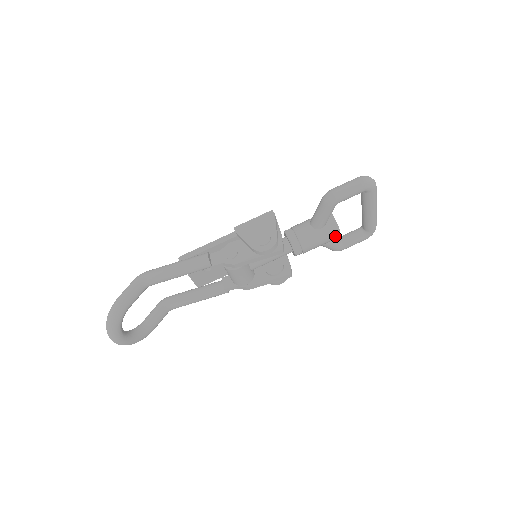
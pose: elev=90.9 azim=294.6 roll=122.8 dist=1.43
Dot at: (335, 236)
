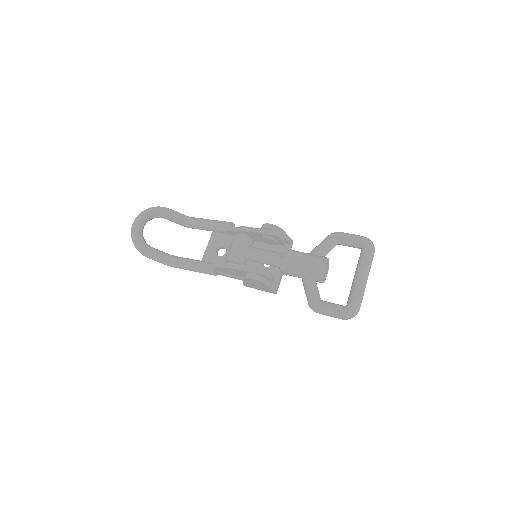
Dot at: (319, 264)
